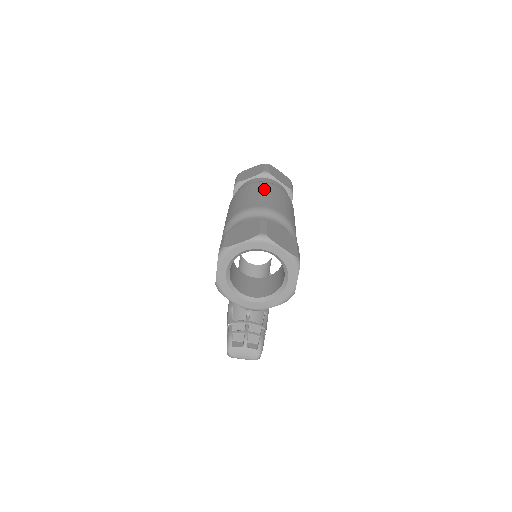
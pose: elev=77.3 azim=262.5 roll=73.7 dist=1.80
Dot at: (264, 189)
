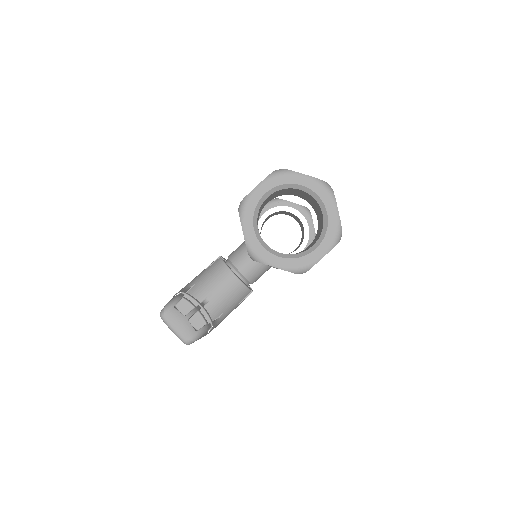
Dot at: occluded
